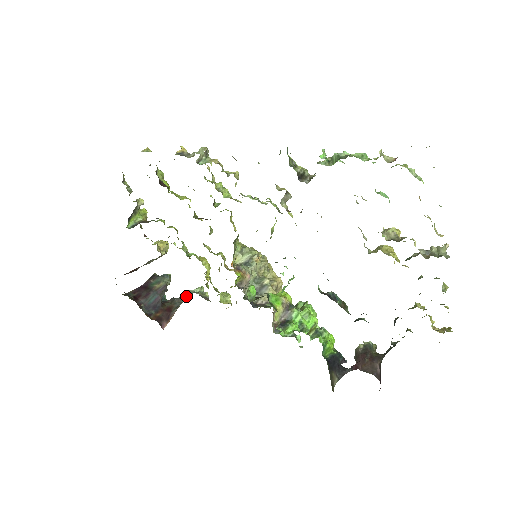
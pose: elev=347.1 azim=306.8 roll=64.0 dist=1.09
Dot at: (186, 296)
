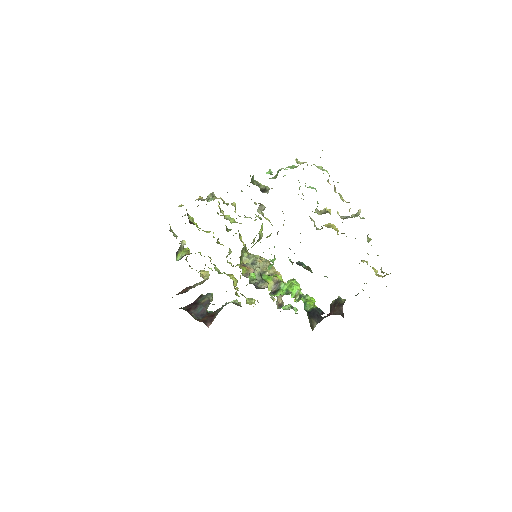
Dot at: (224, 305)
